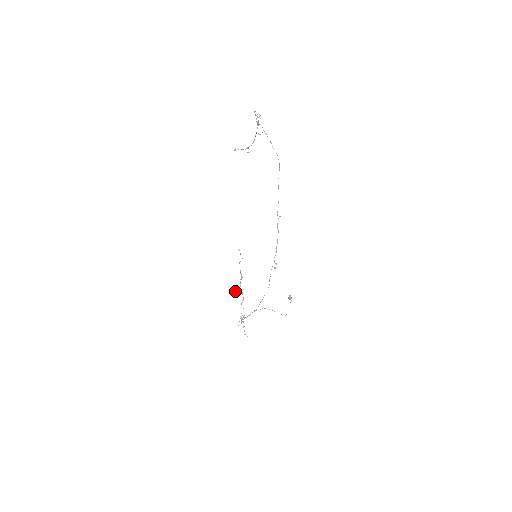
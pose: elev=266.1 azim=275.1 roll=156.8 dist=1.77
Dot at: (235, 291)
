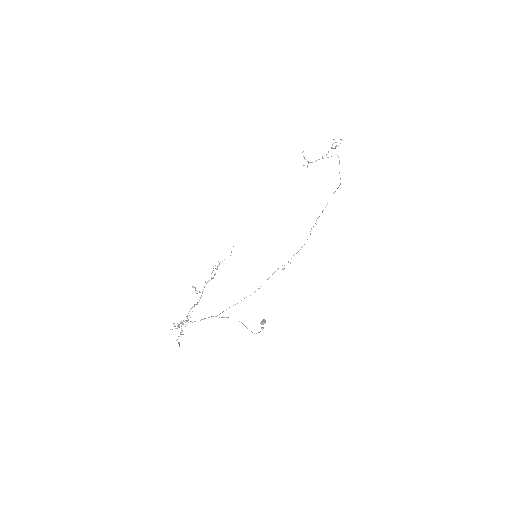
Dot at: (195, 288)
